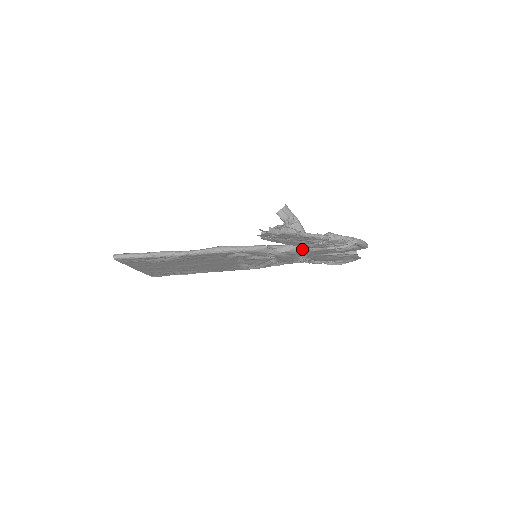
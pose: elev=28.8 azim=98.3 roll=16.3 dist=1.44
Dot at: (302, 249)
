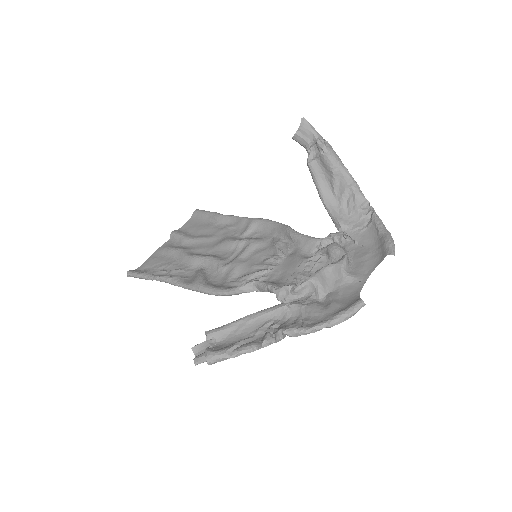
Dot at: occluded
